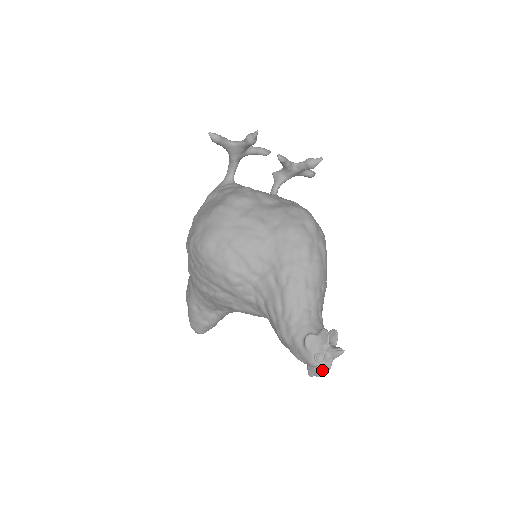
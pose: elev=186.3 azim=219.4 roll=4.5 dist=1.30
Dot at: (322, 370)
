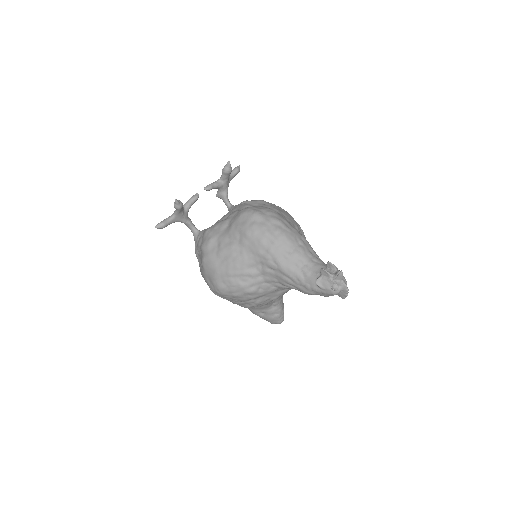
Dot at: (344, 291)
